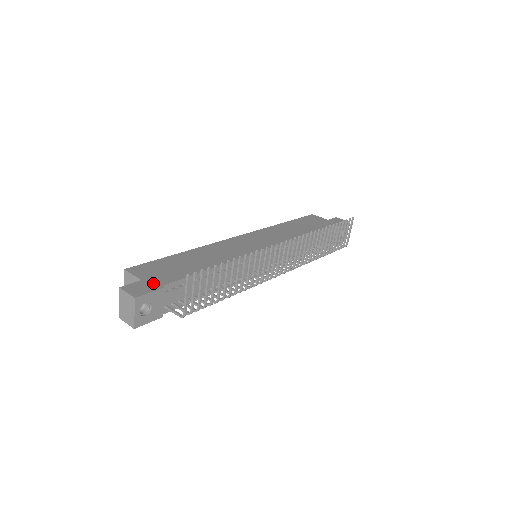
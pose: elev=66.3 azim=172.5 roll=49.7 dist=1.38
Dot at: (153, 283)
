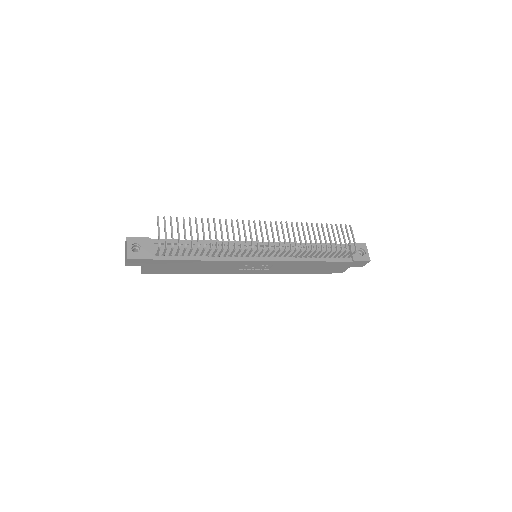
Dot at: occluded
